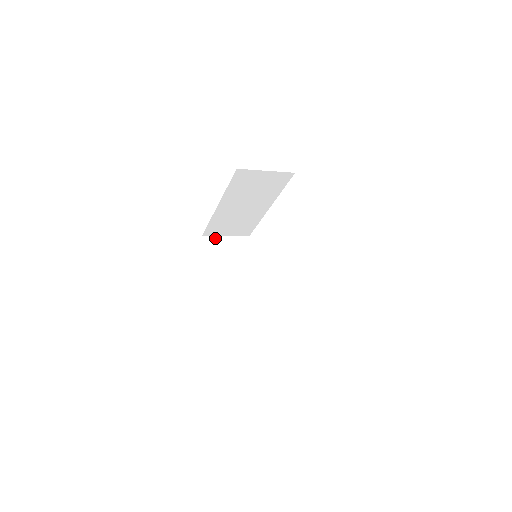
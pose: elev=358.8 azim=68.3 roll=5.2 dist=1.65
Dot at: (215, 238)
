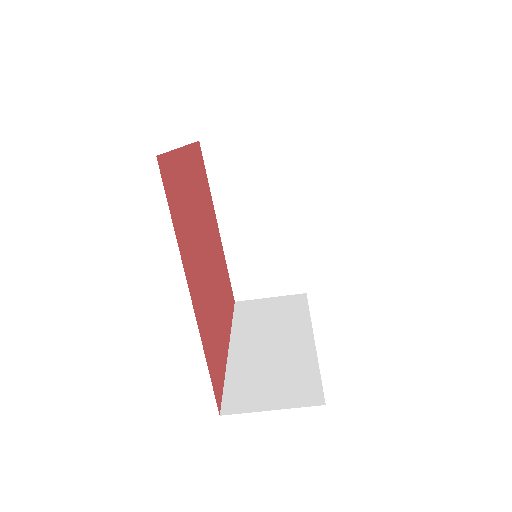
Dot at: (253, 301)
